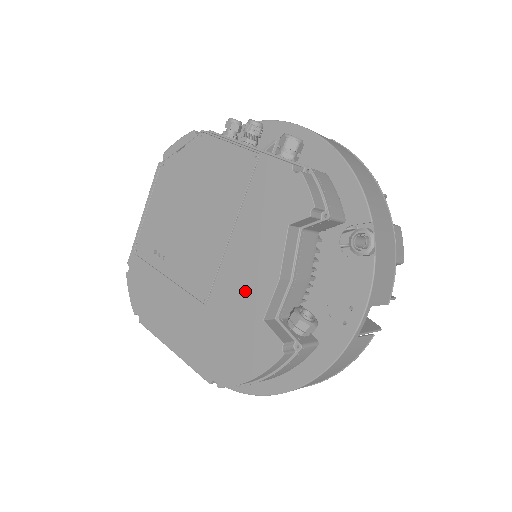
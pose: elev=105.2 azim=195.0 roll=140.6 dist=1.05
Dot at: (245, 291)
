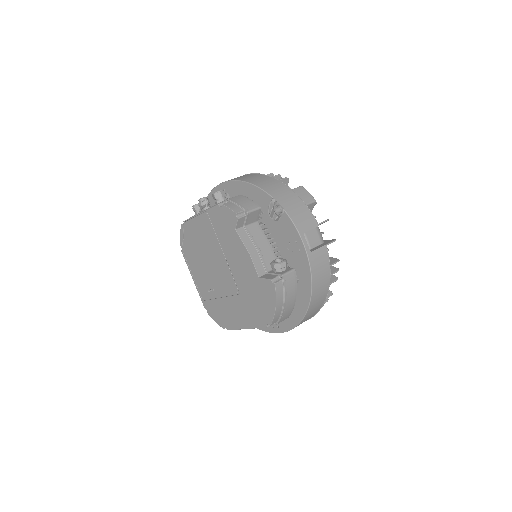
Dot at: (245, 272)
